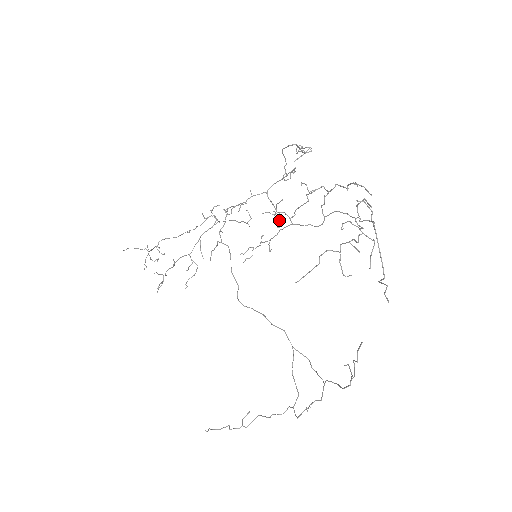
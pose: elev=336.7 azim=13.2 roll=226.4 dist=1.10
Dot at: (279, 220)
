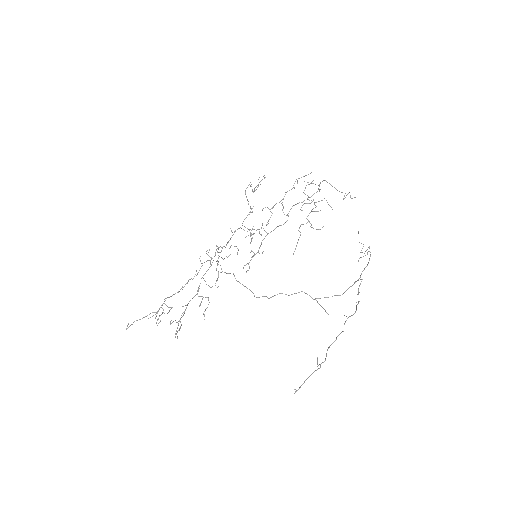
Dot at: (259, 232)
